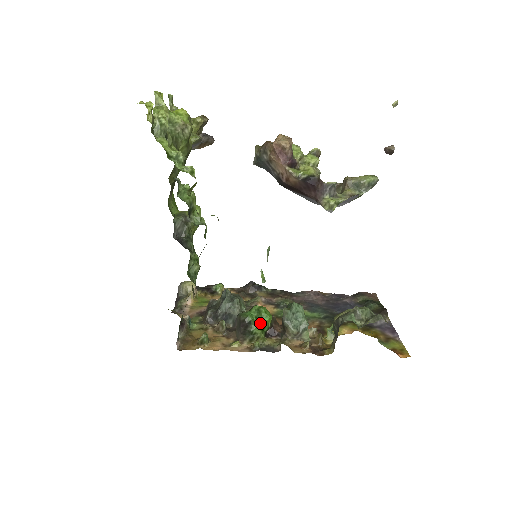
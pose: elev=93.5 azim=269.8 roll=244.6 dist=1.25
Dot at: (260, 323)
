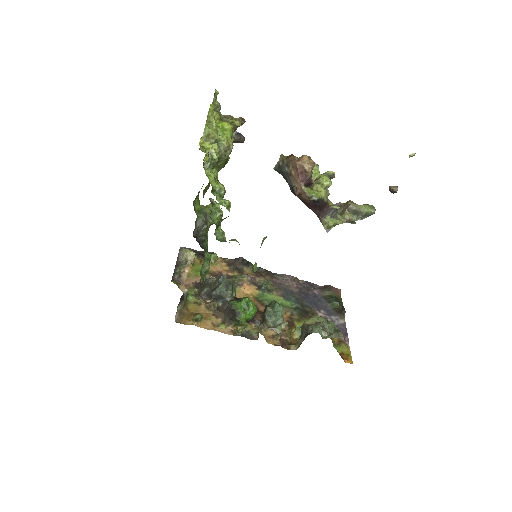
Dot at: (247, 315)
